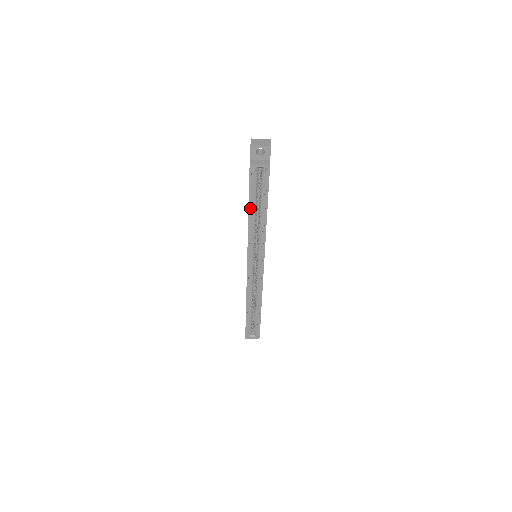
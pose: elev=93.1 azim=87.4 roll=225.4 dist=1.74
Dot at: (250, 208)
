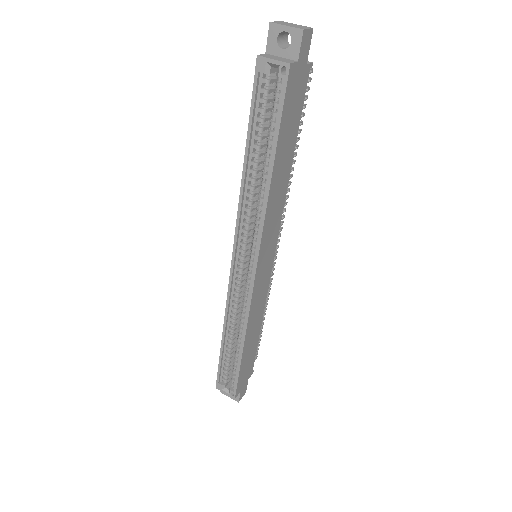
Dot at: (248, 150)
